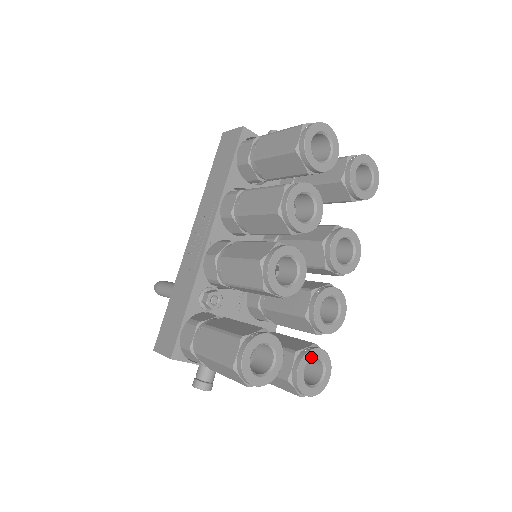
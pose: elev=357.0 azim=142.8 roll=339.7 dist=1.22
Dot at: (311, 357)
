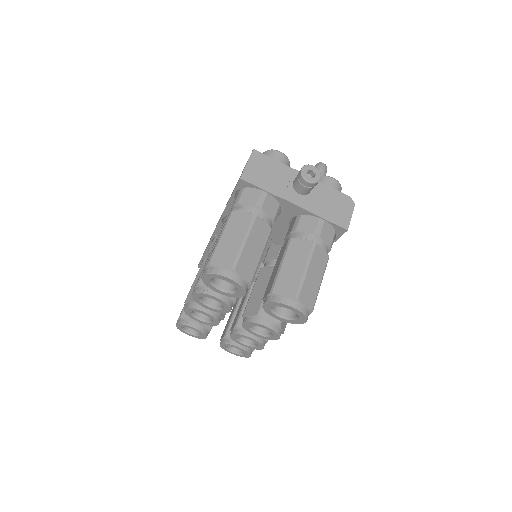
Dot at: (231, 346)
